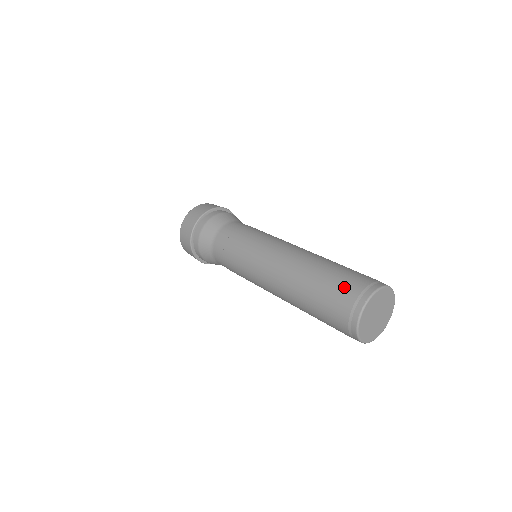
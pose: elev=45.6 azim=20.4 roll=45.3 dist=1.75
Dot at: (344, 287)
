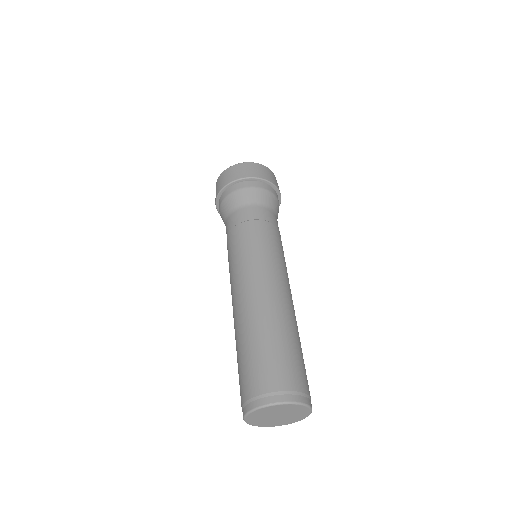
Dot at: occluded
